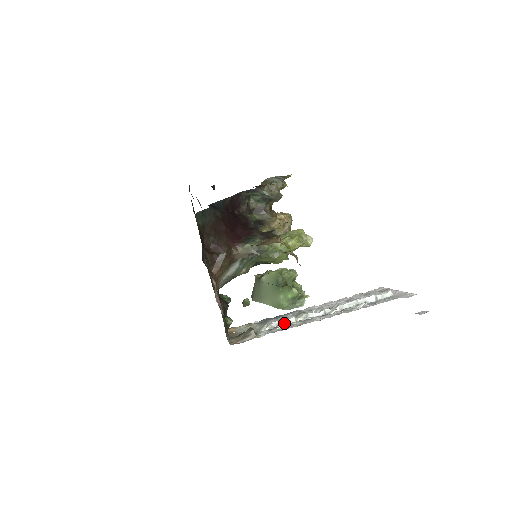
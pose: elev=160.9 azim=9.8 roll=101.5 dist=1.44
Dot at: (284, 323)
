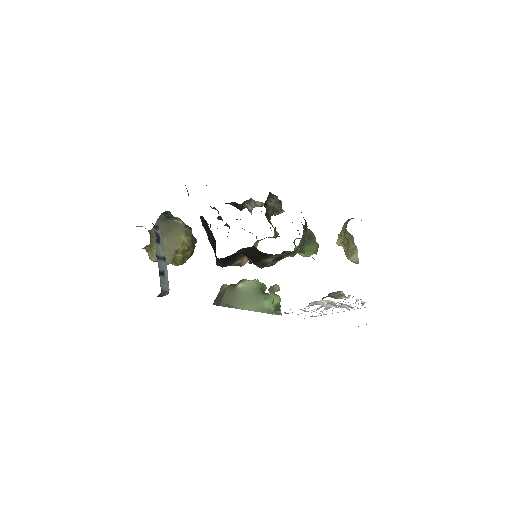
Dot at: occluded
